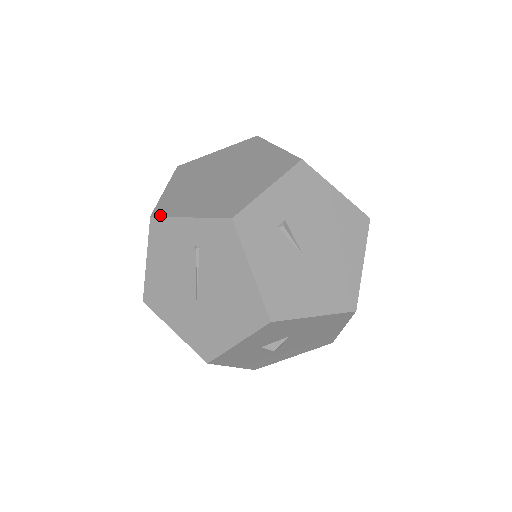
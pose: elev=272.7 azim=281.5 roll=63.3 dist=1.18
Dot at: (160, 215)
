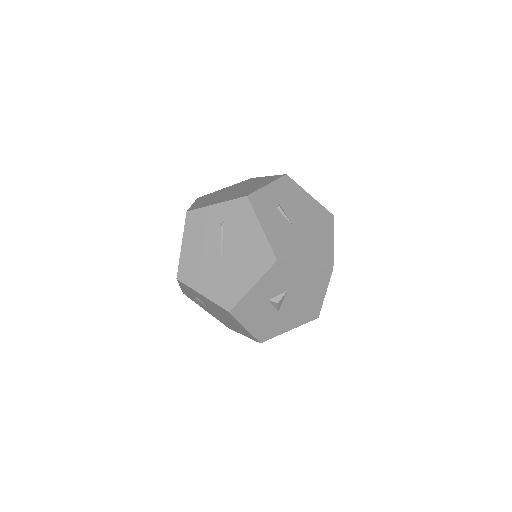
Dot at: (194, 209)
